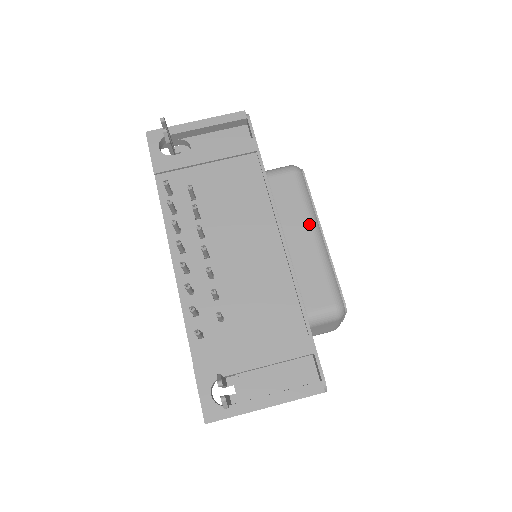
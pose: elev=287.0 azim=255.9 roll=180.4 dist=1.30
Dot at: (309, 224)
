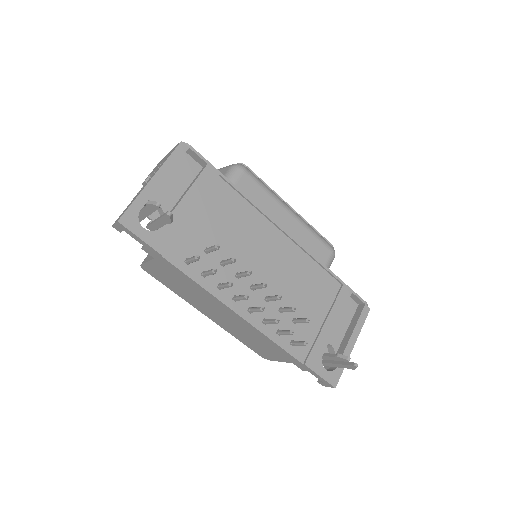
Dot at: (282, 207)
